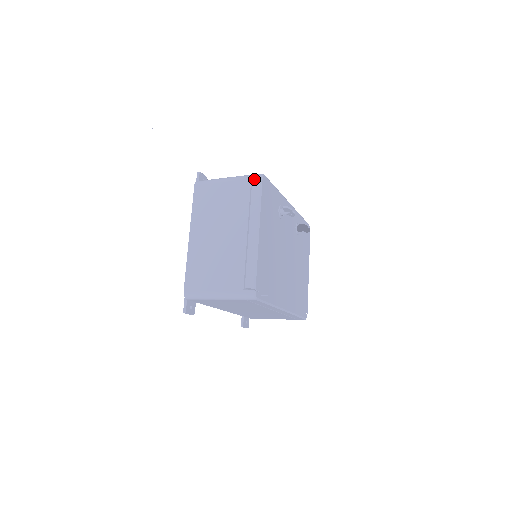
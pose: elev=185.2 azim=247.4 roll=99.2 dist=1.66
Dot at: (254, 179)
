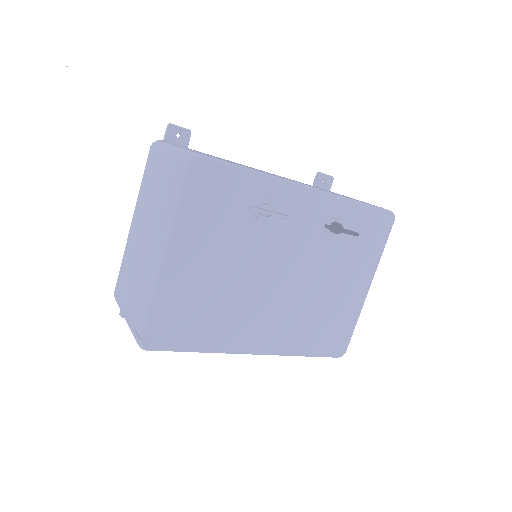
Dot at: (180, 162)
